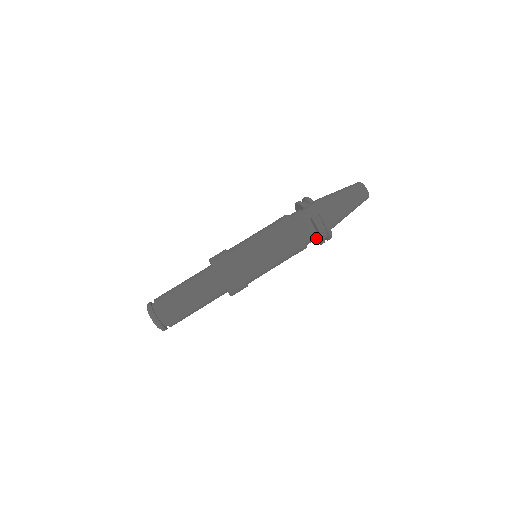
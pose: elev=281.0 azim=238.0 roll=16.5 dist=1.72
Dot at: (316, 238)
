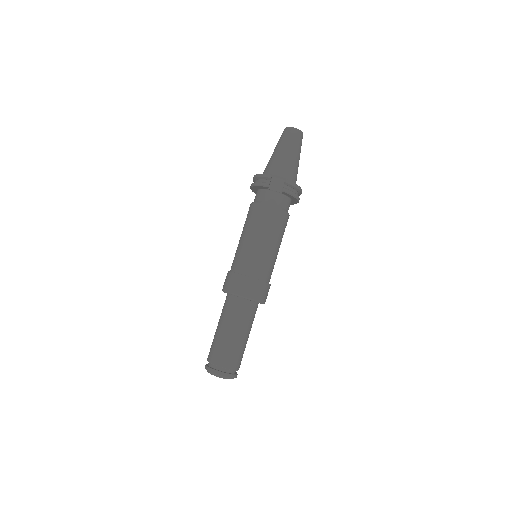
Dot at: (290, 203)
